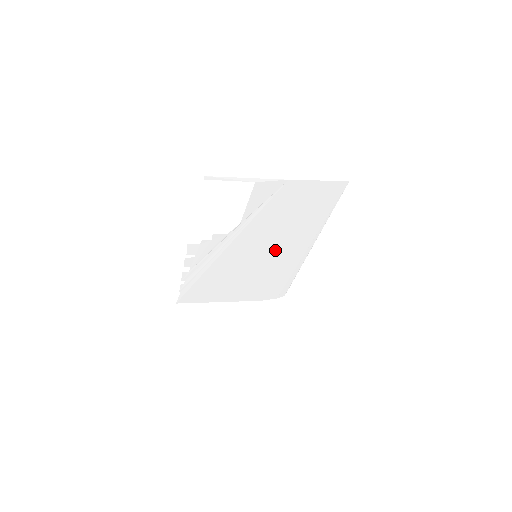
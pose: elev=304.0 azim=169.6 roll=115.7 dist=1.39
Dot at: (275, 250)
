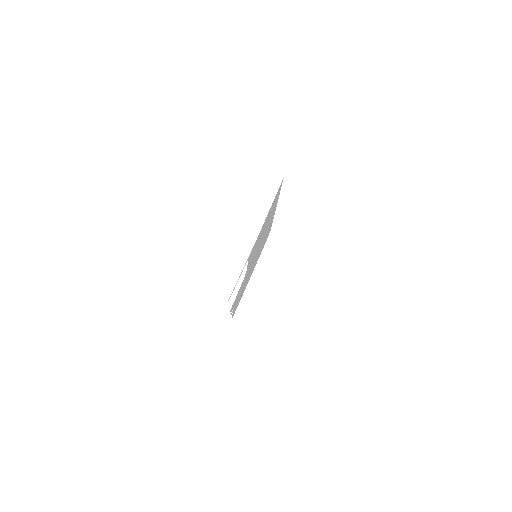
Dot at: (262, 240)
